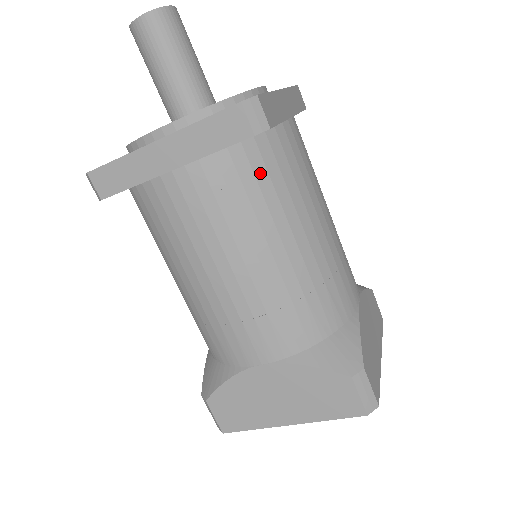
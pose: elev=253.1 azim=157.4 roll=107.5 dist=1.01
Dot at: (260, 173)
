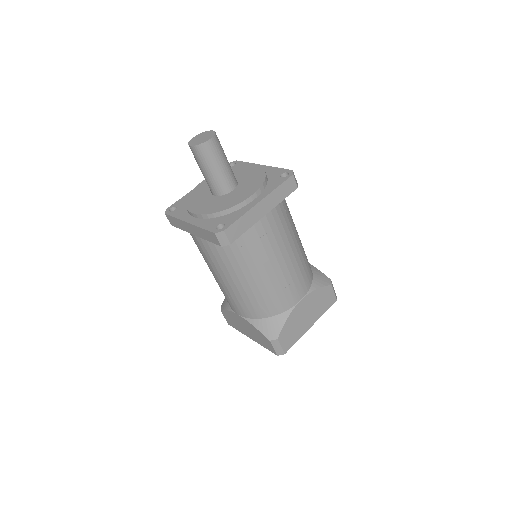
Dot at: (235, 249)
